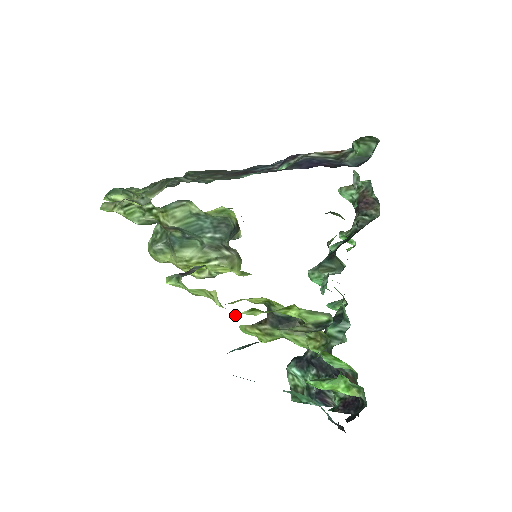
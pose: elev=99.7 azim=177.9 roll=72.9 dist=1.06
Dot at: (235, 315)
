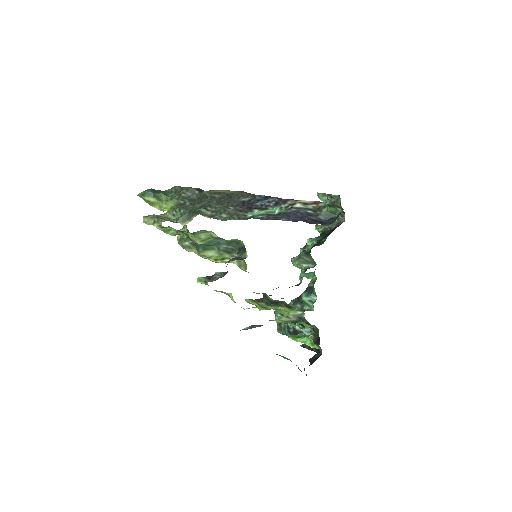
Dot at: (244, 309)
